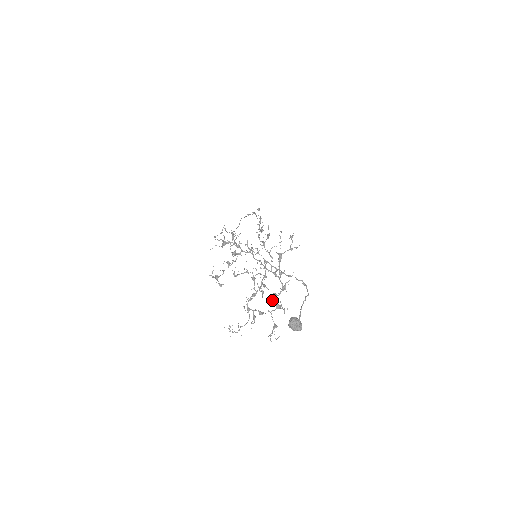
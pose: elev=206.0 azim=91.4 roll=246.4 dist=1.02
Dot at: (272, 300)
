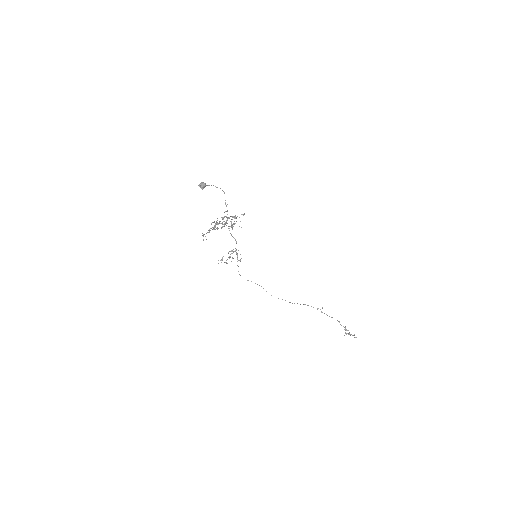
Dot at: (231, 225)
